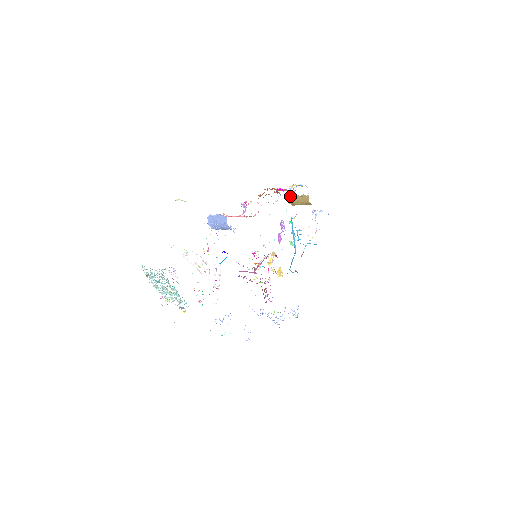
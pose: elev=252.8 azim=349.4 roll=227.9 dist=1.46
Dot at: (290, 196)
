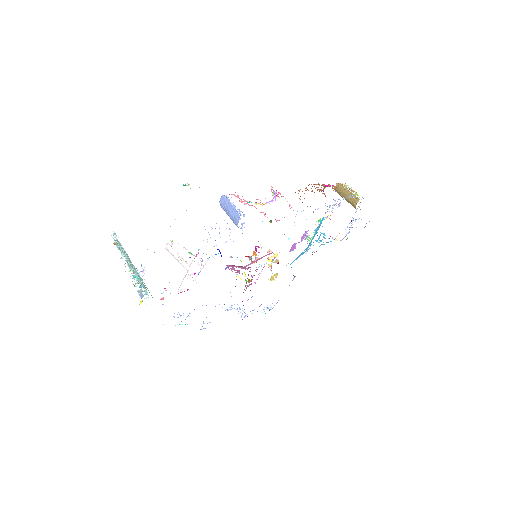
Dot at: occluded
